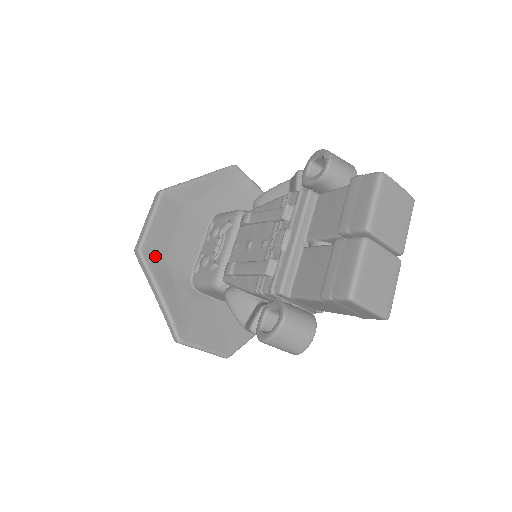
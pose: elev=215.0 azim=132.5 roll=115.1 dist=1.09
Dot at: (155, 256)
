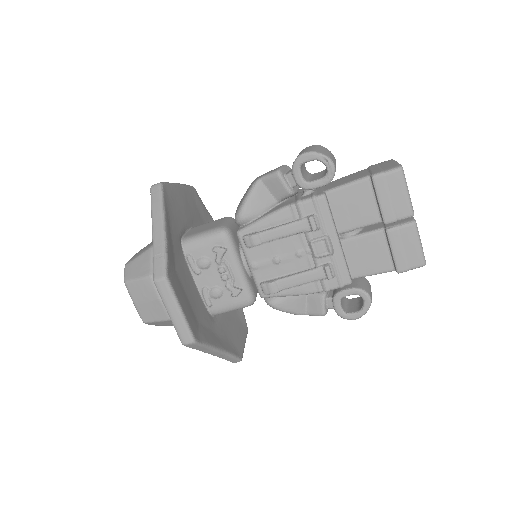
Dot at: (198, 330)
